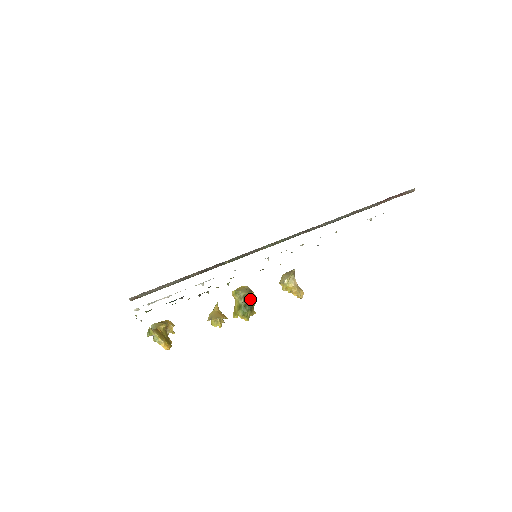
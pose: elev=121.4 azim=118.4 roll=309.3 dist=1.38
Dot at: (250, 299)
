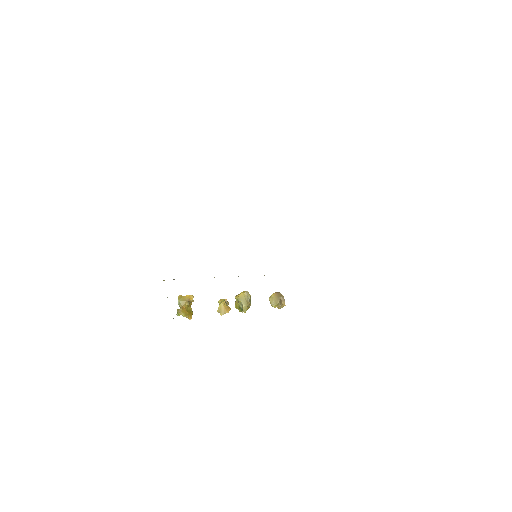
Dot at: (247, 307)
